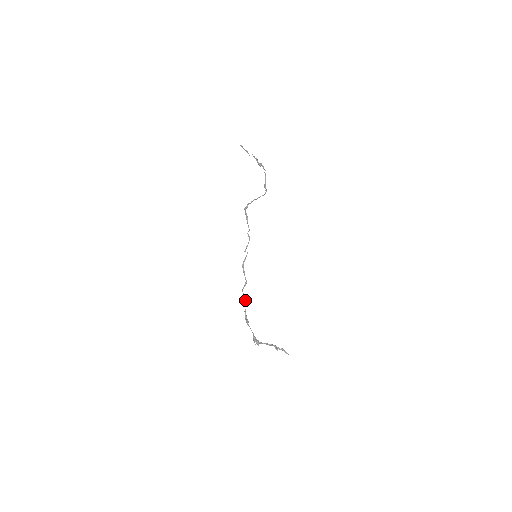
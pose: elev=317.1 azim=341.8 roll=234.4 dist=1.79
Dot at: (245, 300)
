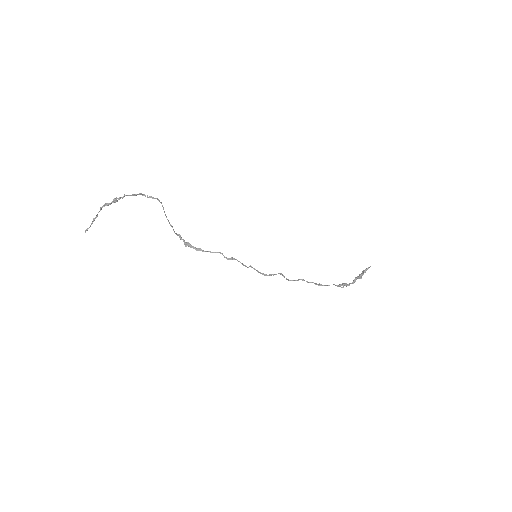
Dot at: occluded
